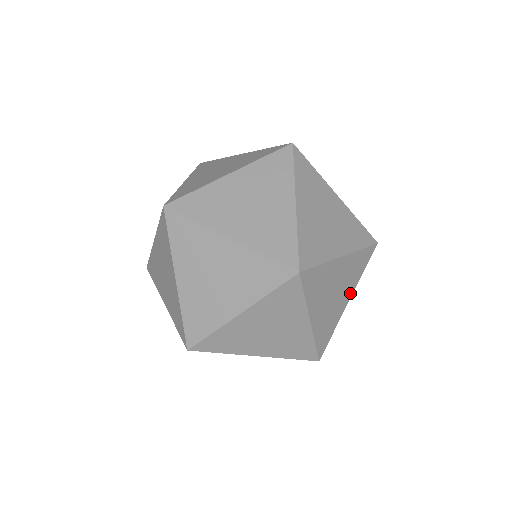
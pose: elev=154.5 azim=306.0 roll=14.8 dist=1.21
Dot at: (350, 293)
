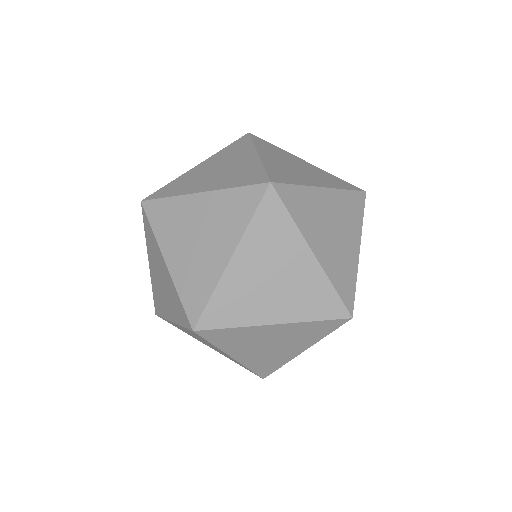
Dot at: (357, 239)
